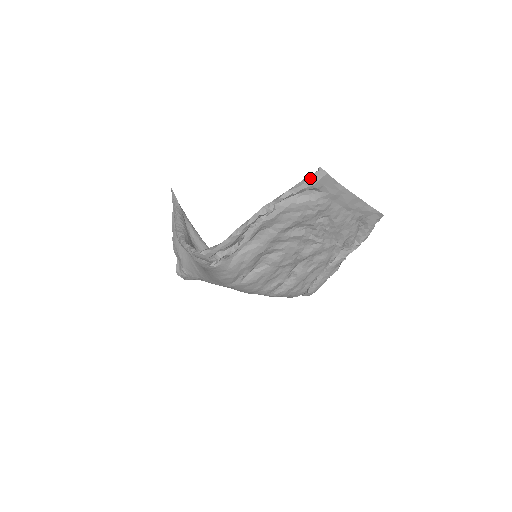
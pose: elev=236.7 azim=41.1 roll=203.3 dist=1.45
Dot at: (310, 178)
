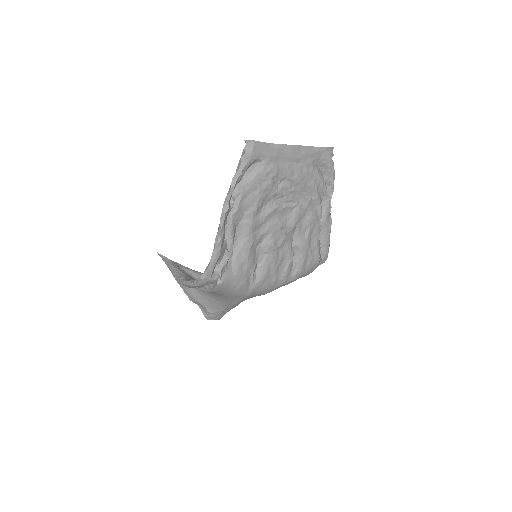
Dot at: (243, 154)
